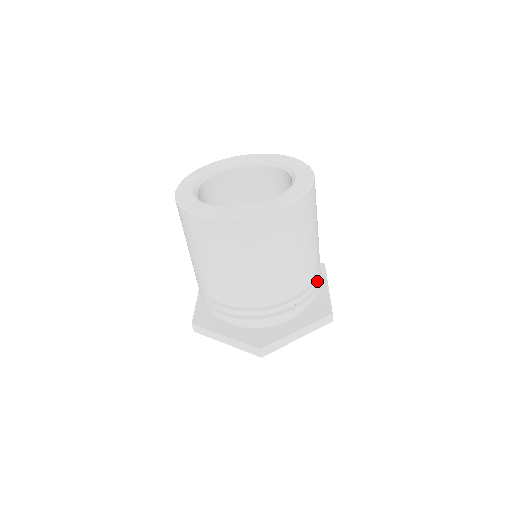
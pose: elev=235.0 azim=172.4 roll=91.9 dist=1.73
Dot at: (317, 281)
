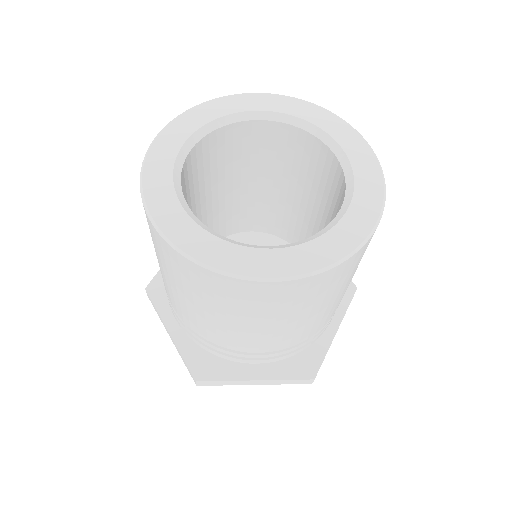
Dot at: (315, 336)
